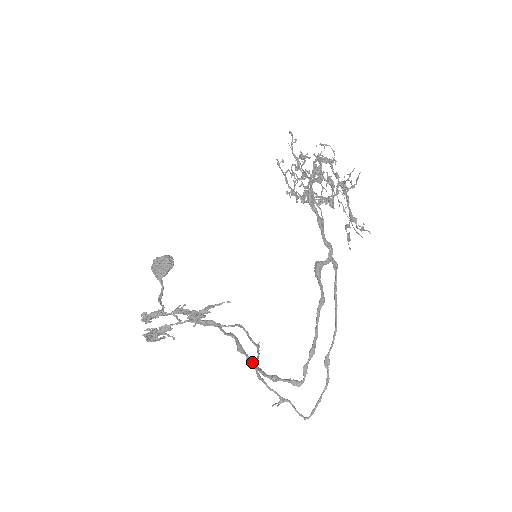
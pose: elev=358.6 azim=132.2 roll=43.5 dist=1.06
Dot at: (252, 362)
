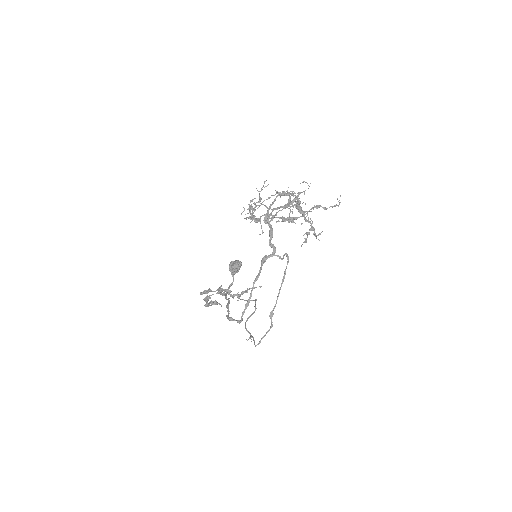
Dot at: occluded
